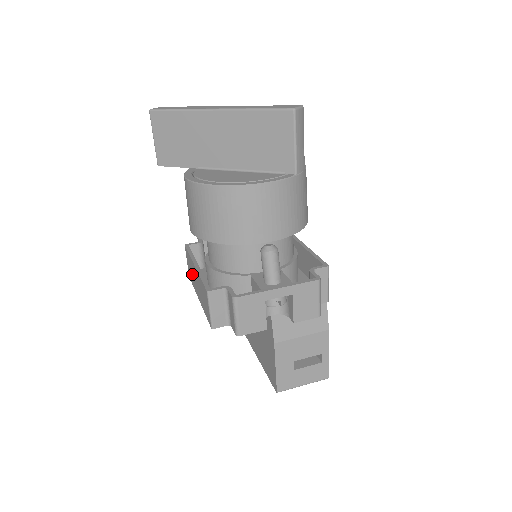
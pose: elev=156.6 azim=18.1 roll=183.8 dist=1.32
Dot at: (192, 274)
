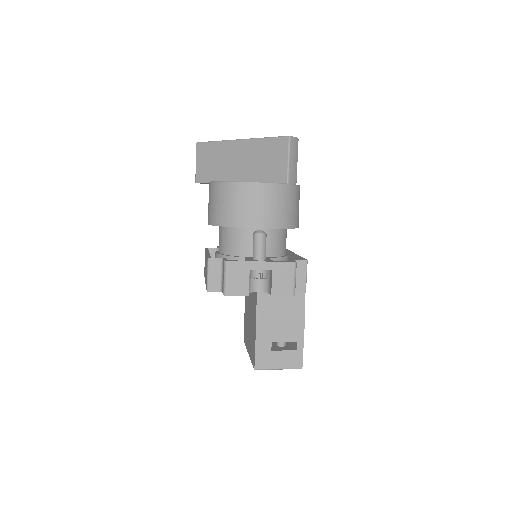
Dot at: occluded
